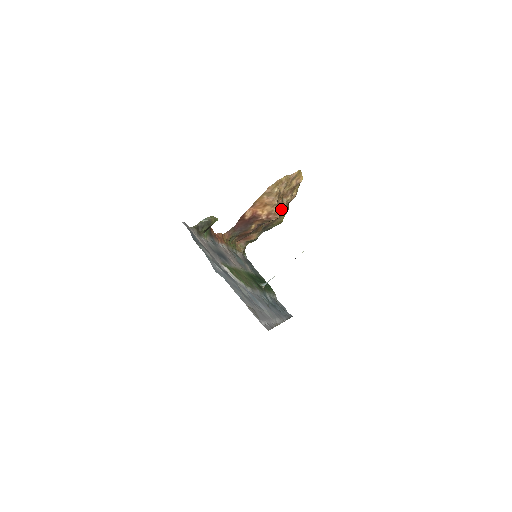
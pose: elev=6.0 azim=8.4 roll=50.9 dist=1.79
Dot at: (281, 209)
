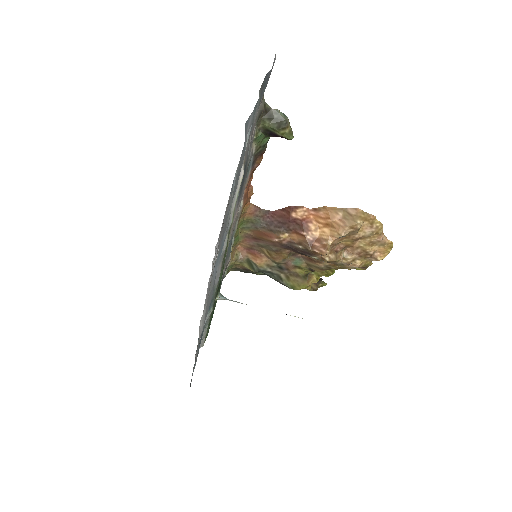
Dot at: (332, 254)
